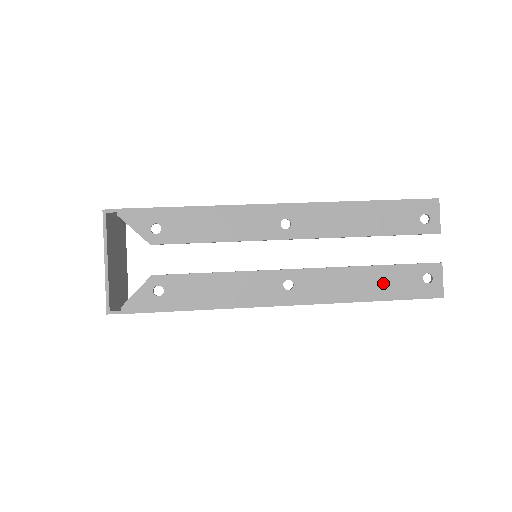
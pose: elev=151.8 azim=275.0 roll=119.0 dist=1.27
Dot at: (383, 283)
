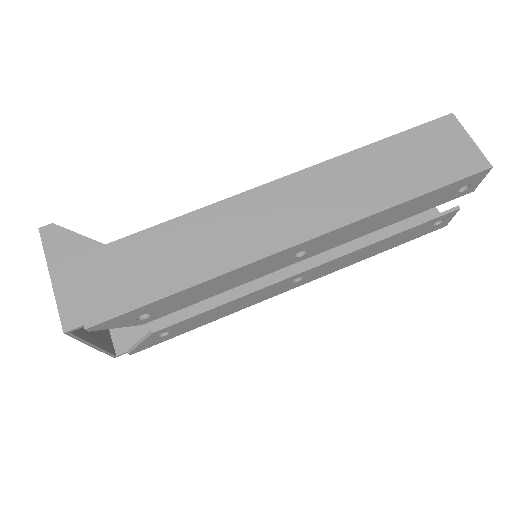
Dot at: (393, 242)
